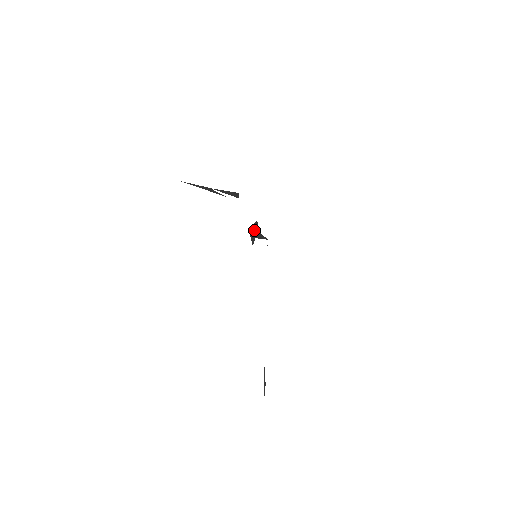
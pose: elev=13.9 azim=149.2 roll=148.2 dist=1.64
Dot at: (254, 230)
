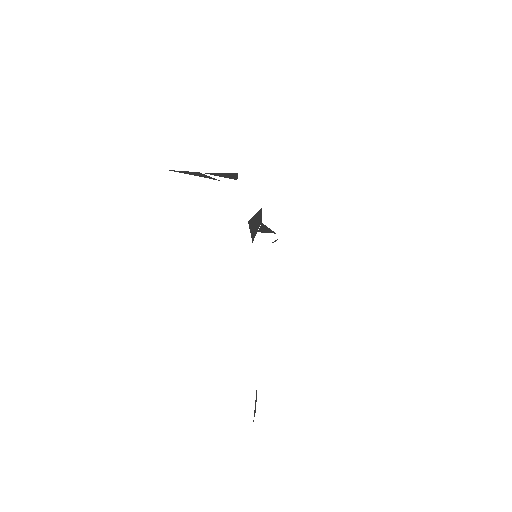
Dot at: (256, 221)
